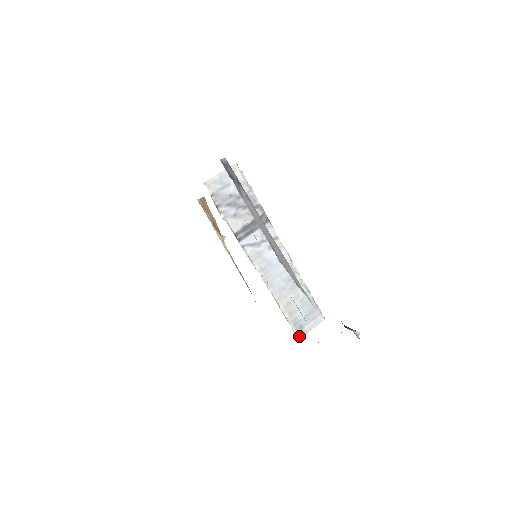
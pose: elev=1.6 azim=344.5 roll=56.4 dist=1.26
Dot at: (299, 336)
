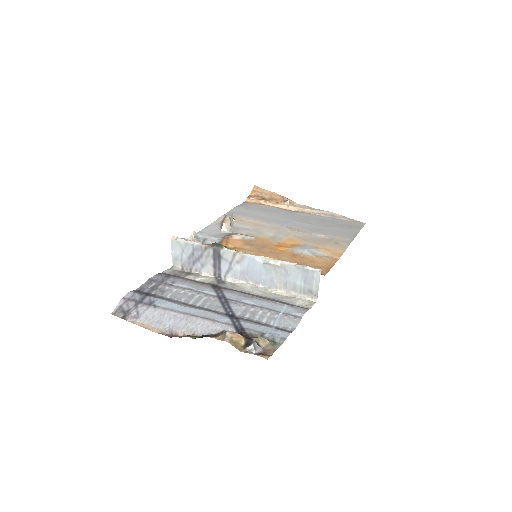
Dot at: (315, 297)
